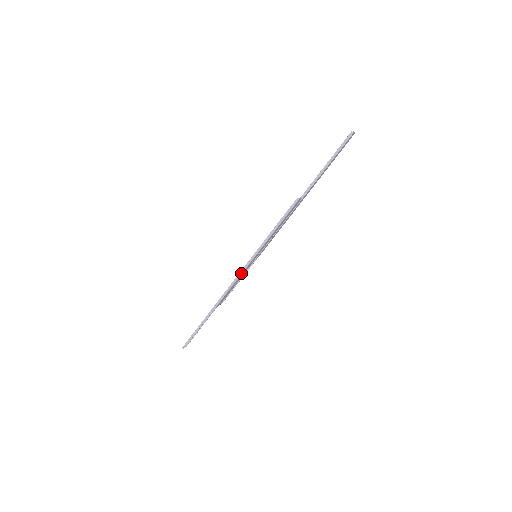
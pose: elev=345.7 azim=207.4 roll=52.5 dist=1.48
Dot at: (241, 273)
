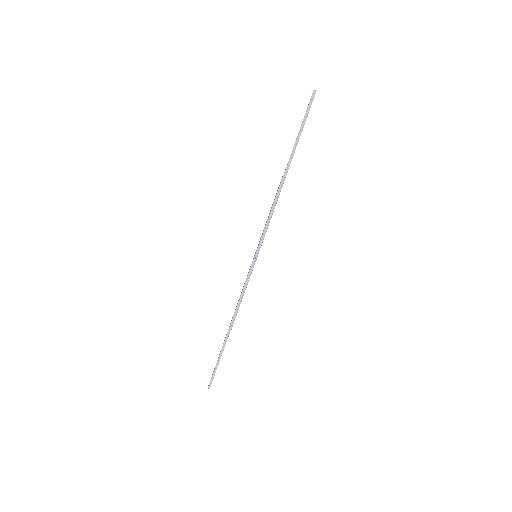
Dot at: (248, 280)
